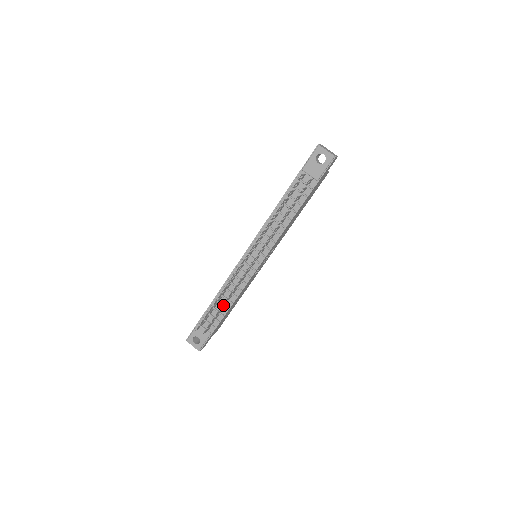
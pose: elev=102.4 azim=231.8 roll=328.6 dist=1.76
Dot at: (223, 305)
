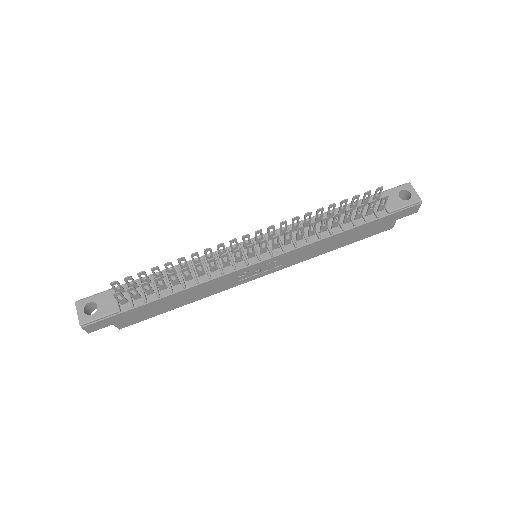
Dot at: occluded
